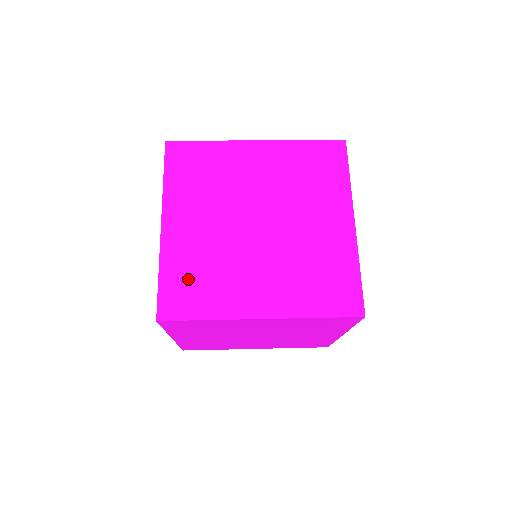
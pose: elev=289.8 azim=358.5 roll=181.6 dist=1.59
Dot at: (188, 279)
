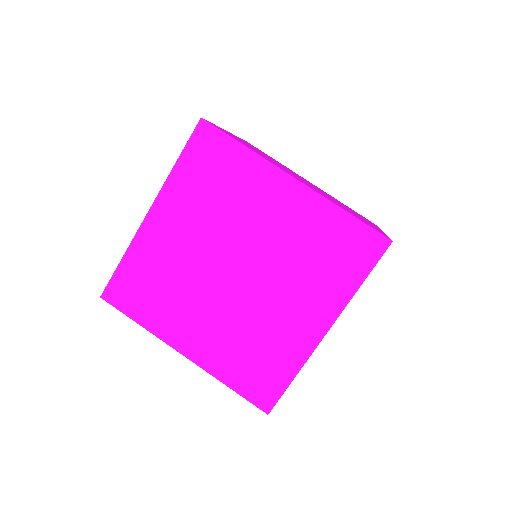
Dot at: (248, 367)
